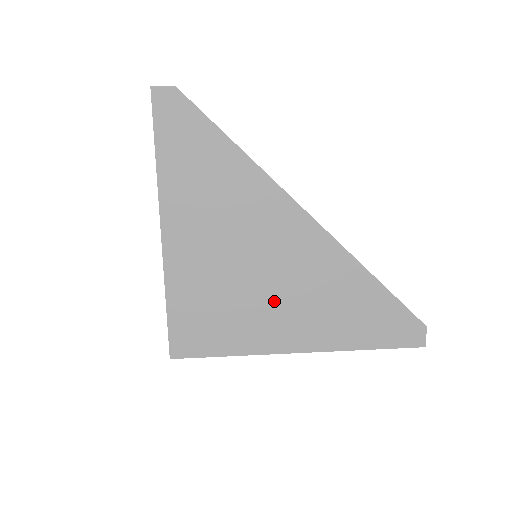
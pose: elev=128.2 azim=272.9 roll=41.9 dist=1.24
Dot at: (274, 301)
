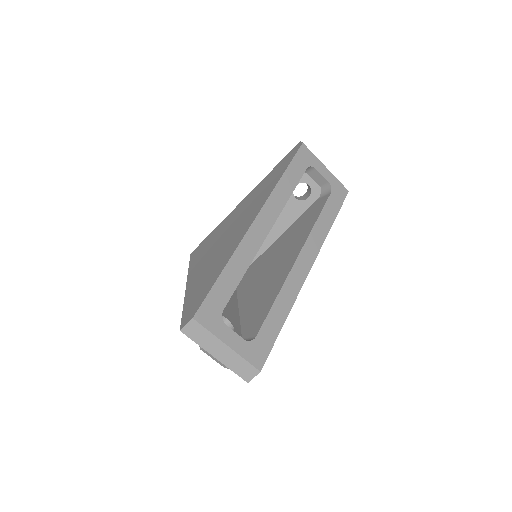
Dot at: occluded
